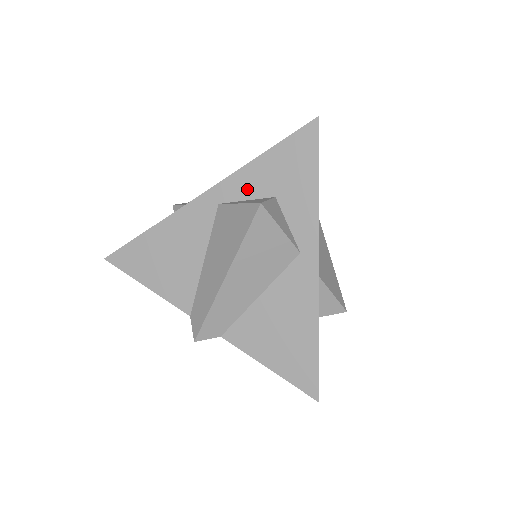
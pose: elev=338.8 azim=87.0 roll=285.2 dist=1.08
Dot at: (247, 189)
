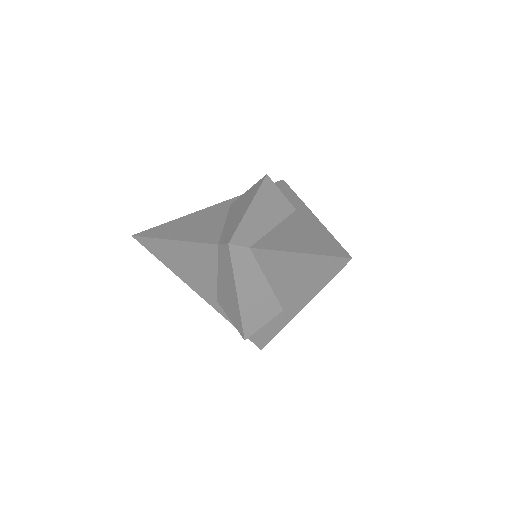
Dot at: occluded
